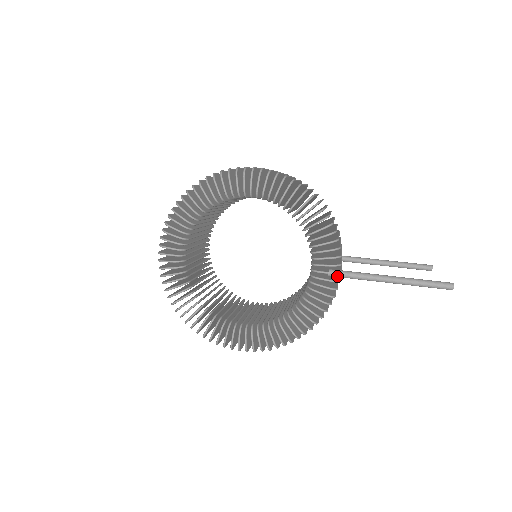
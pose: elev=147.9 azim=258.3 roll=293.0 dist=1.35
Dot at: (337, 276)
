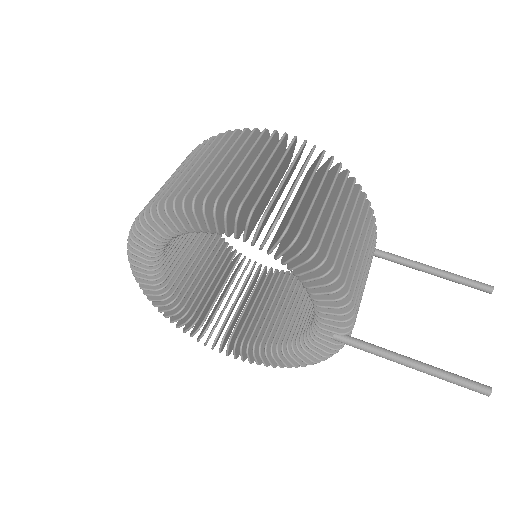
Dot at: (343, 343)
